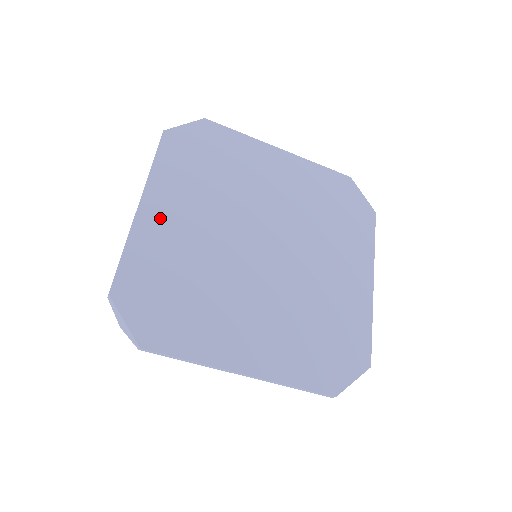
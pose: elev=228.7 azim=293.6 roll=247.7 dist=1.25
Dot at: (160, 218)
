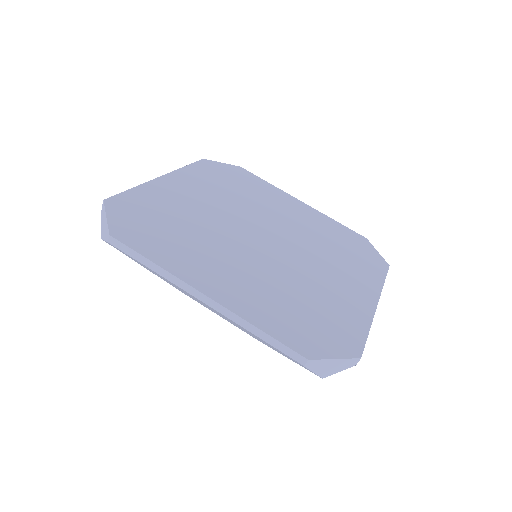
Dot at: (175, 188)
